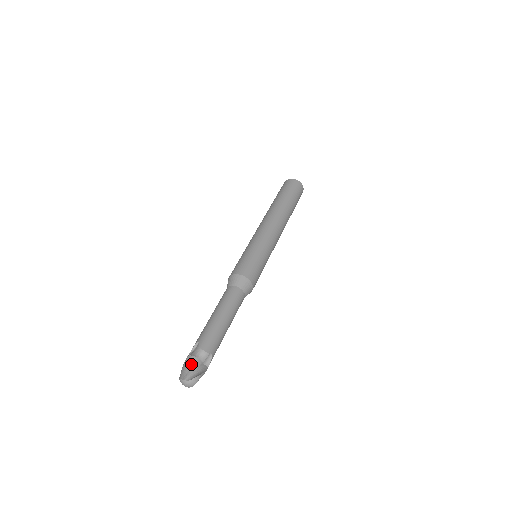
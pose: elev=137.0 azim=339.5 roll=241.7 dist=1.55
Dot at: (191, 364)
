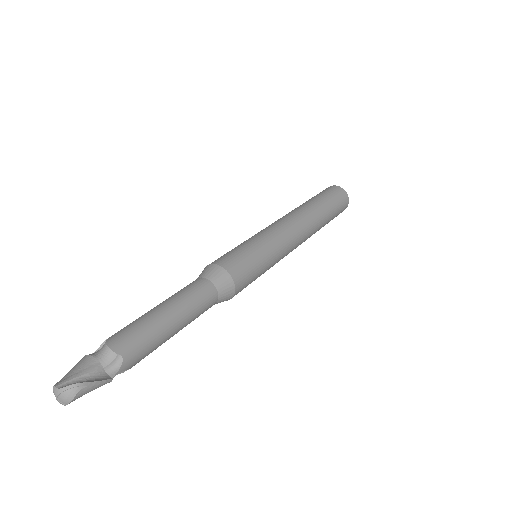
Dot at: (80, 366)
